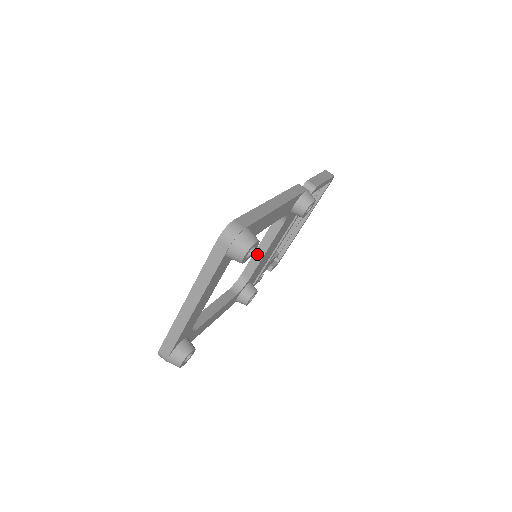
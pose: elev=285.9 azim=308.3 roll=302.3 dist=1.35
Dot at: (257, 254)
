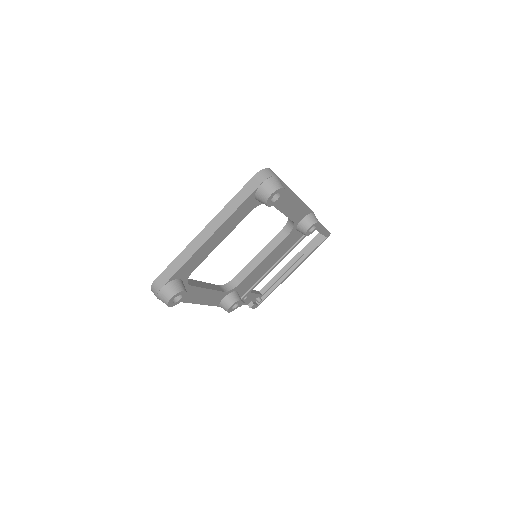
Dot at: (255, 260)
